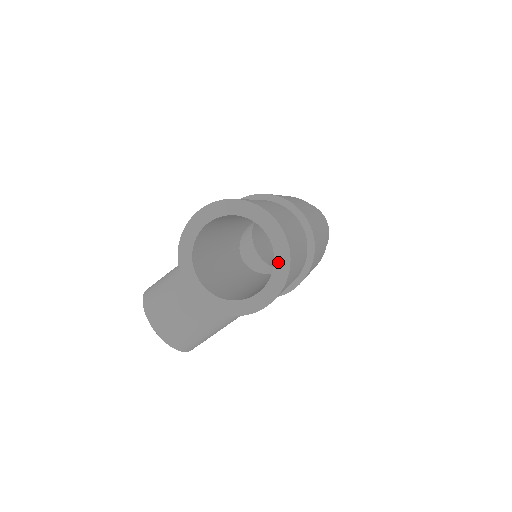
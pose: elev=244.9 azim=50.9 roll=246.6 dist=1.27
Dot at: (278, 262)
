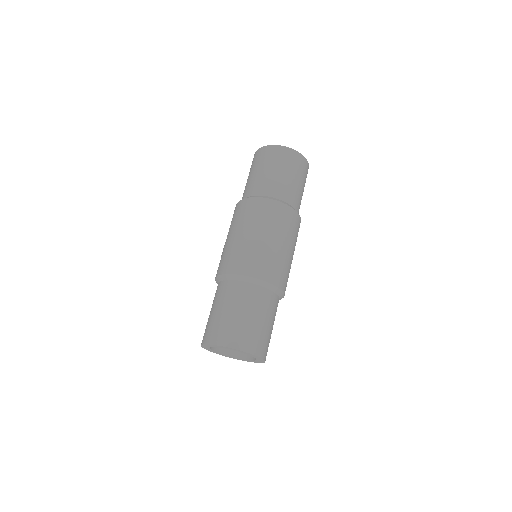
Dot at: (252, 356)
